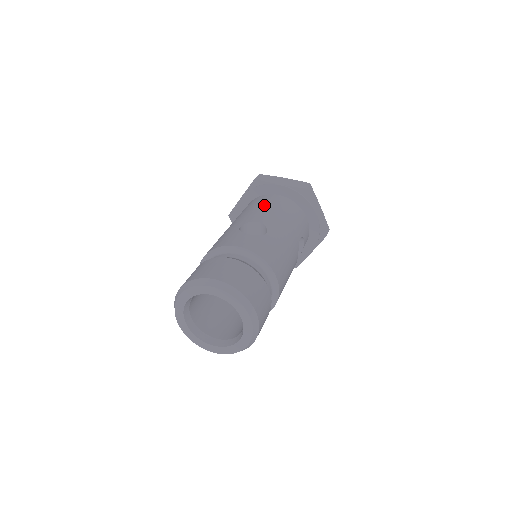
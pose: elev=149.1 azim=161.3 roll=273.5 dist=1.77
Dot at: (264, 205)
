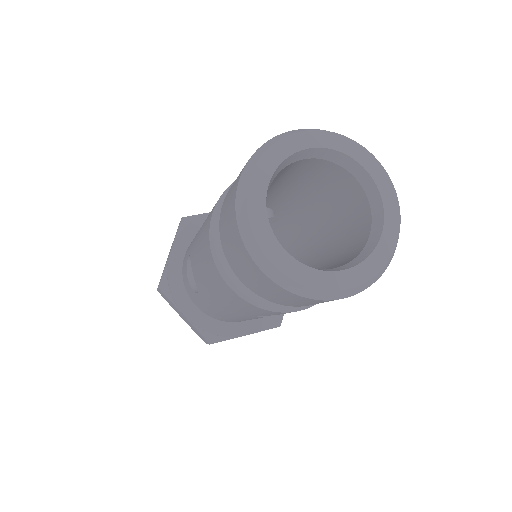
Dot at: occluded
